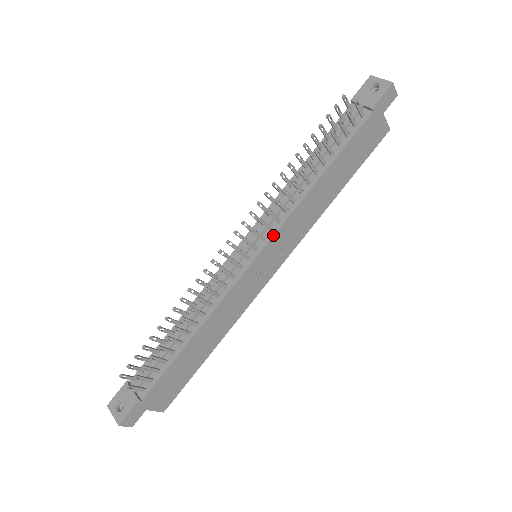
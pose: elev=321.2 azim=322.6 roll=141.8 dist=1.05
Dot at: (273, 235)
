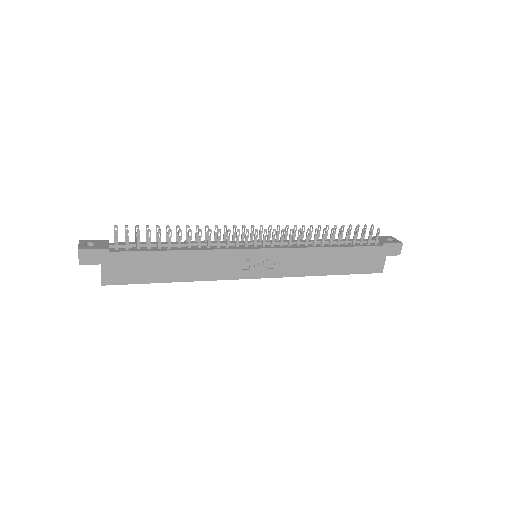
Dot at: (280, 248)
